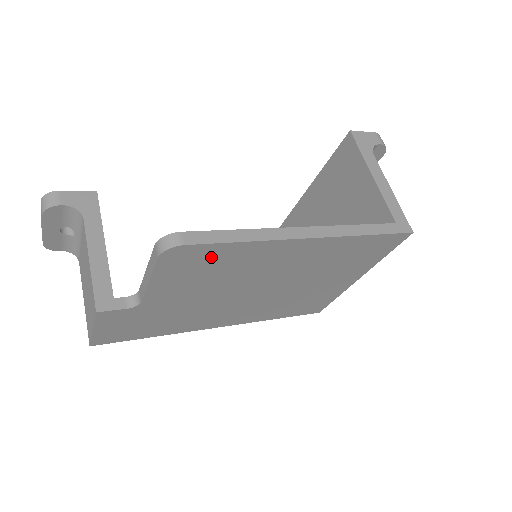
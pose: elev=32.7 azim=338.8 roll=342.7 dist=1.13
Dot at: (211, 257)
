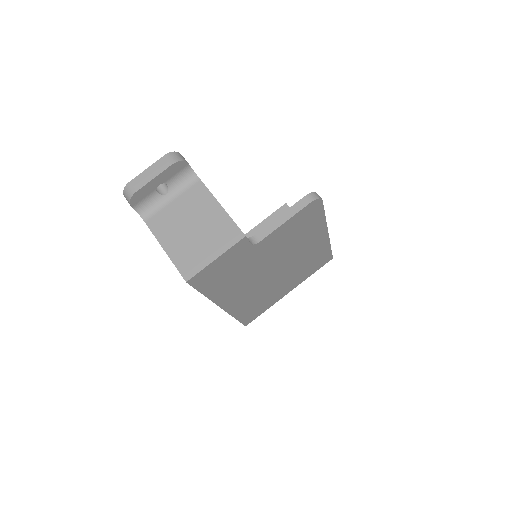
Dot at: (311, 219)
